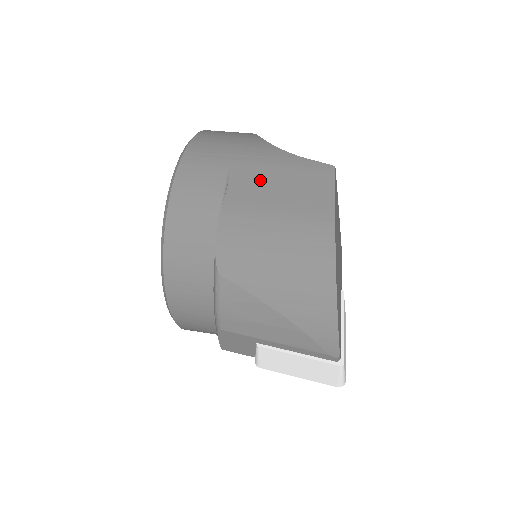
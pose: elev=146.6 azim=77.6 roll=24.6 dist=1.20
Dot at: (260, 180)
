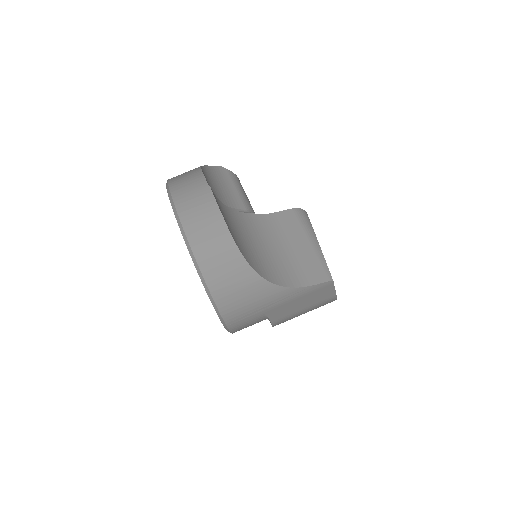
Dot at: (288, 308)
